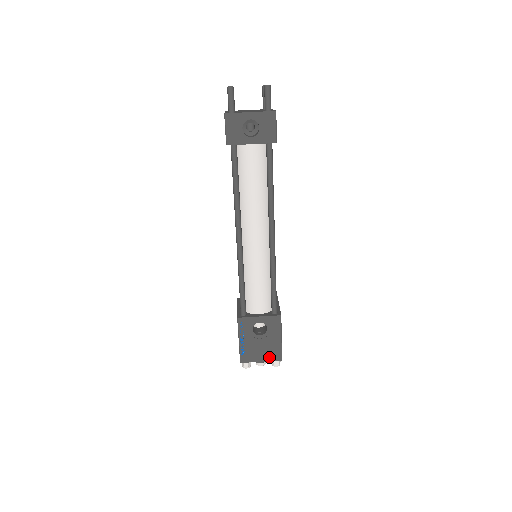
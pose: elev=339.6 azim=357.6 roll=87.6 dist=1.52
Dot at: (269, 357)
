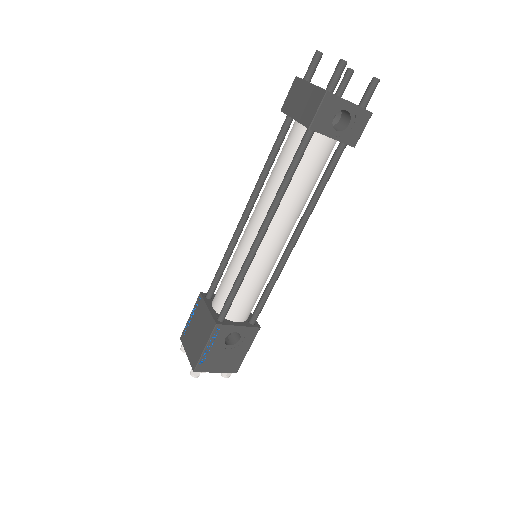
Dot at: (226, 368)
